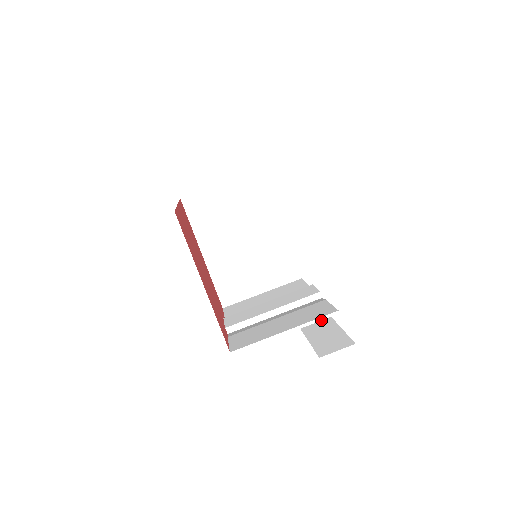
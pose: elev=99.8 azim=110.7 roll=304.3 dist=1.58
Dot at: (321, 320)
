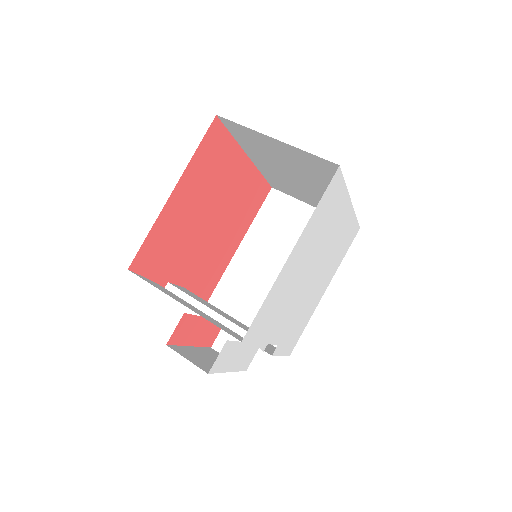
Dot at: occluded
